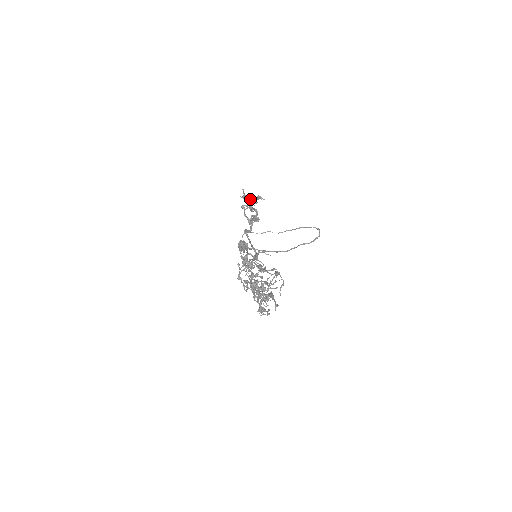
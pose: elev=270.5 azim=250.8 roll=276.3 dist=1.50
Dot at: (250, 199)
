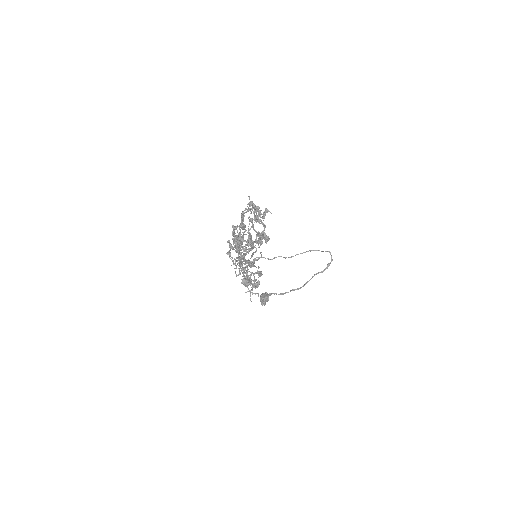
Dot at: (258, 212)
